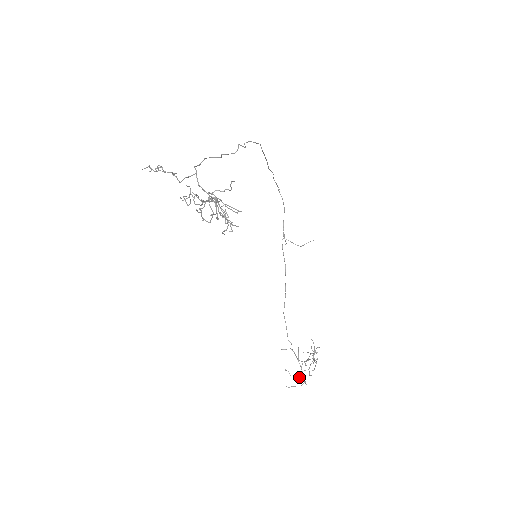
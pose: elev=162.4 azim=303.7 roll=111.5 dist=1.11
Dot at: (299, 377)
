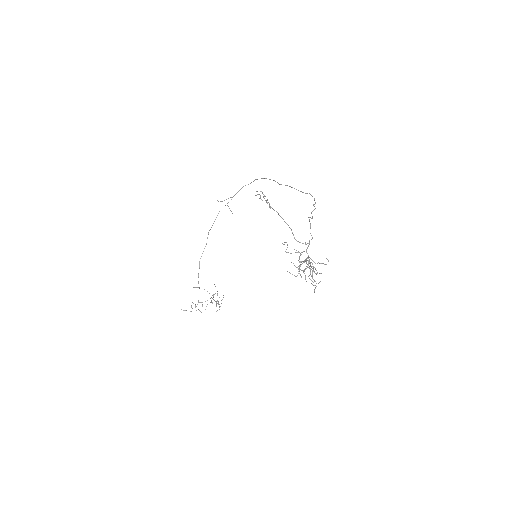
Dot at: occluded
